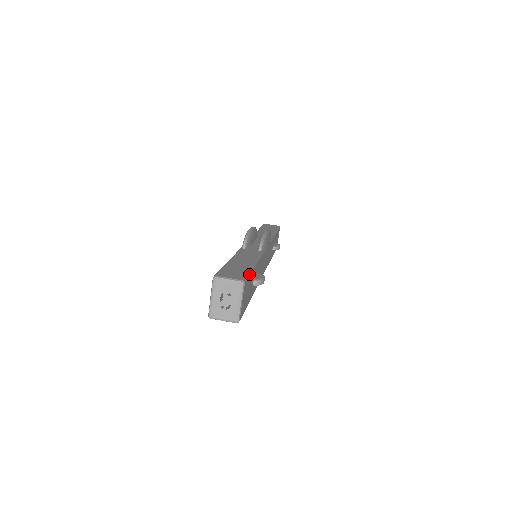
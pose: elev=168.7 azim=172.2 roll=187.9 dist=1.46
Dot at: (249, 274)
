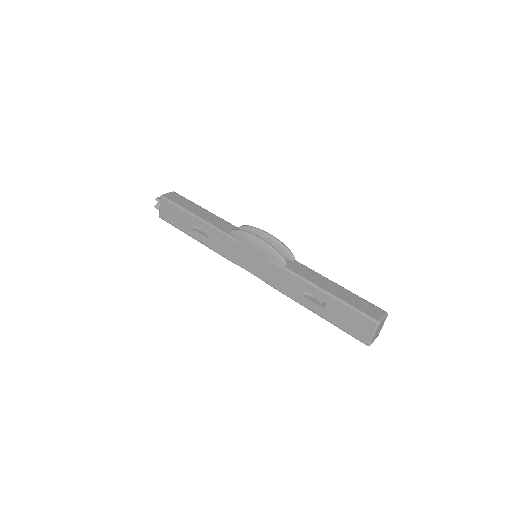
Dot at: (366, 300)
